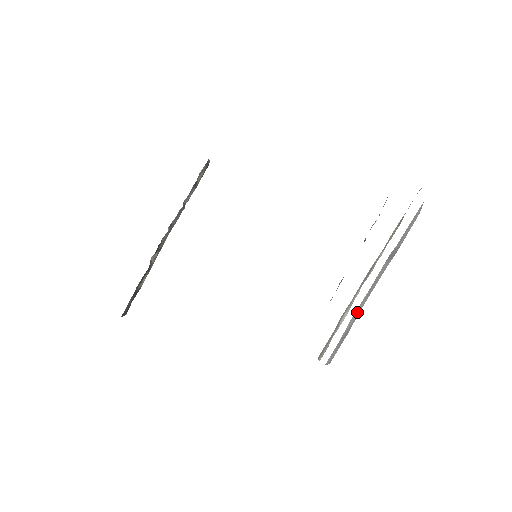
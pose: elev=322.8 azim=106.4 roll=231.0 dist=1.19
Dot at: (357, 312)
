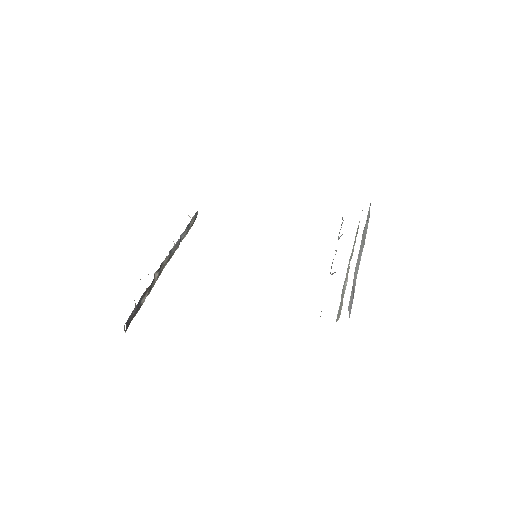
Dot at: (356, 273)
